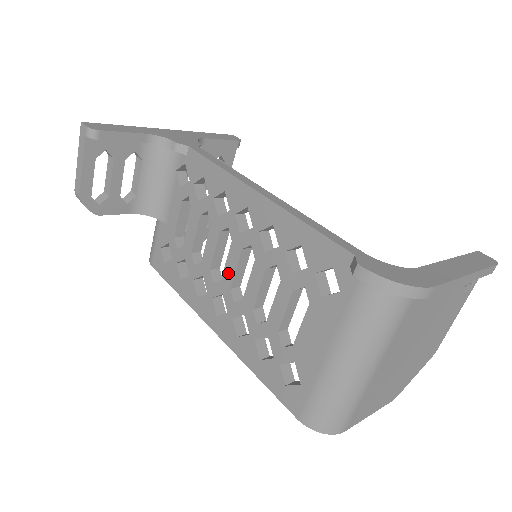
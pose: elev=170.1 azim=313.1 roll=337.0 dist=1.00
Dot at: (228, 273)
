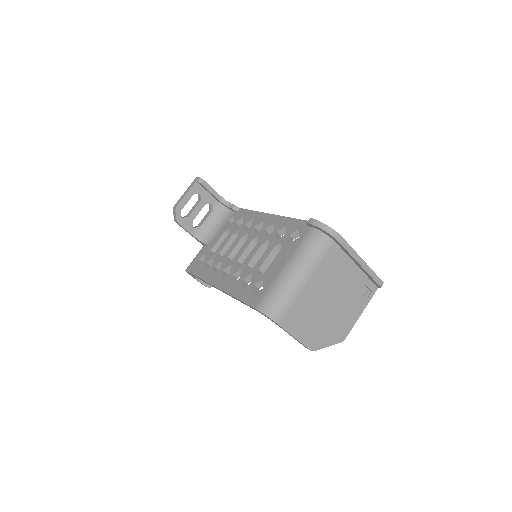
Dot at: (239, 254)
